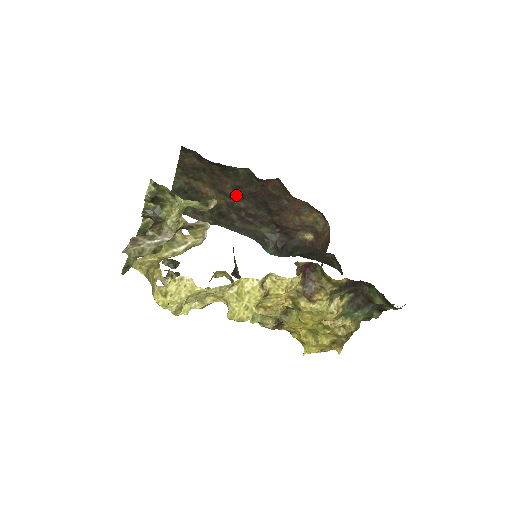
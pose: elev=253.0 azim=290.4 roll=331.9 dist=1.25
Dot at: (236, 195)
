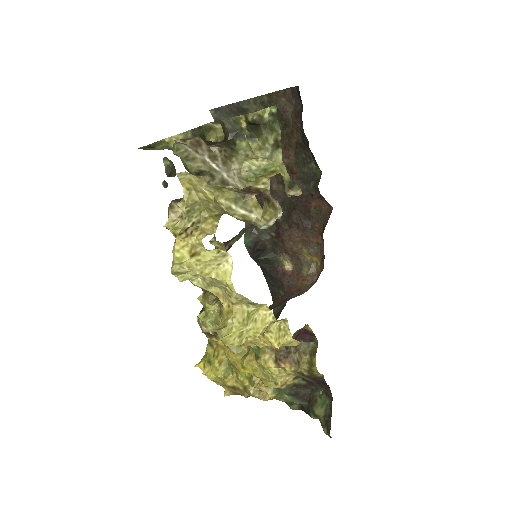
Dot at: occluded
